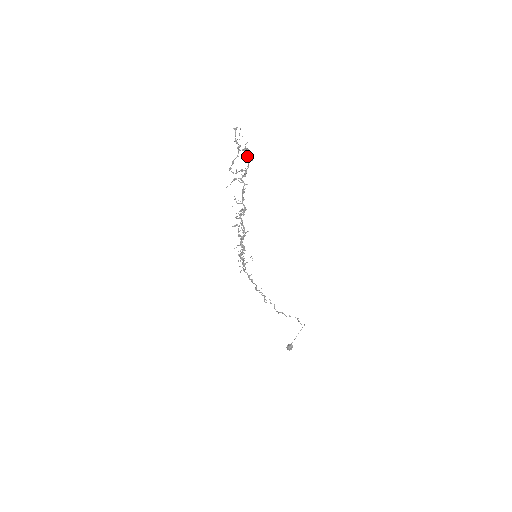
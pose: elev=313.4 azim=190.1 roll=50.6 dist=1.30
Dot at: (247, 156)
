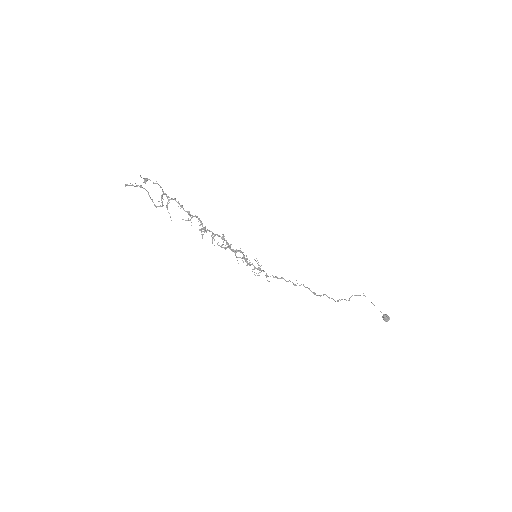
Dot at: occluded
